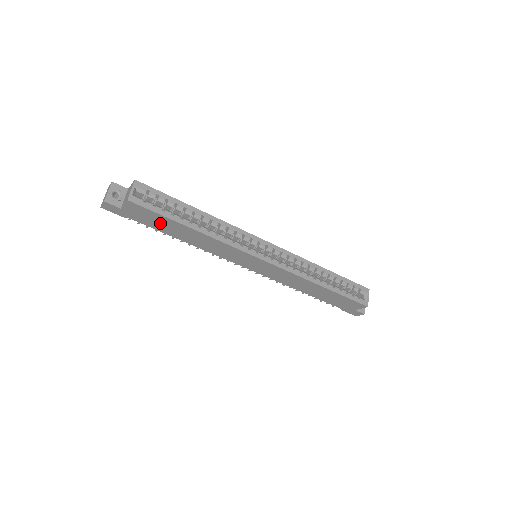
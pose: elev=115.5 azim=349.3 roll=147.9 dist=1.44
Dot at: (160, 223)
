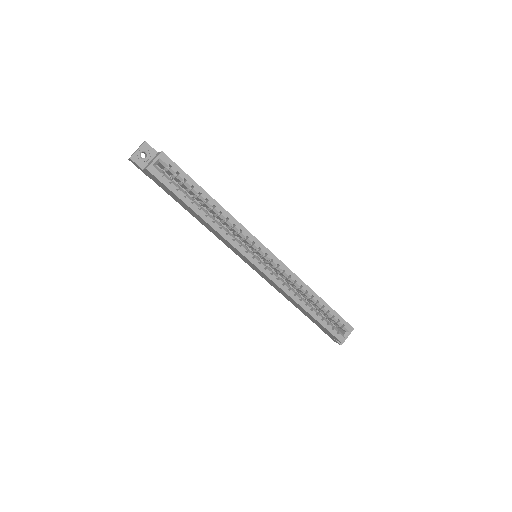
Dot at: (174, 196)
